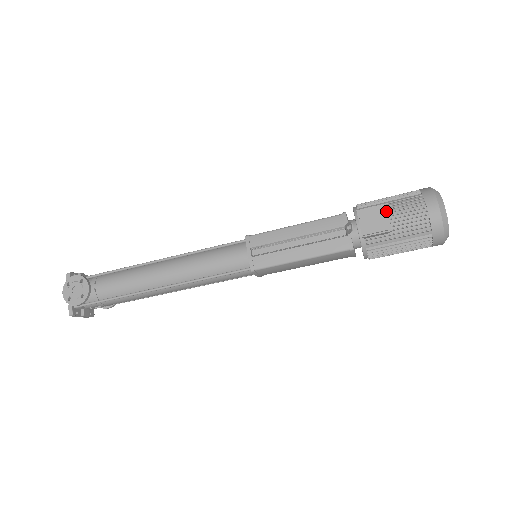
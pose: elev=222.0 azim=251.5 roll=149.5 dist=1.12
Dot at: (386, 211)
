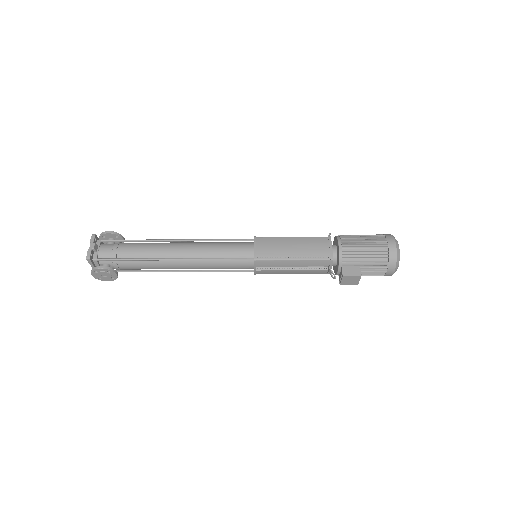
Dot at: occluded
